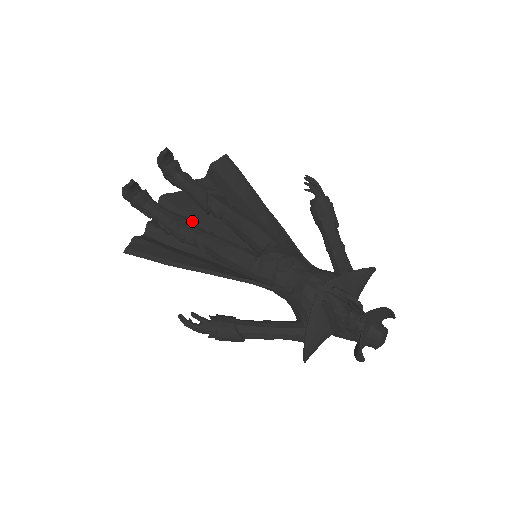
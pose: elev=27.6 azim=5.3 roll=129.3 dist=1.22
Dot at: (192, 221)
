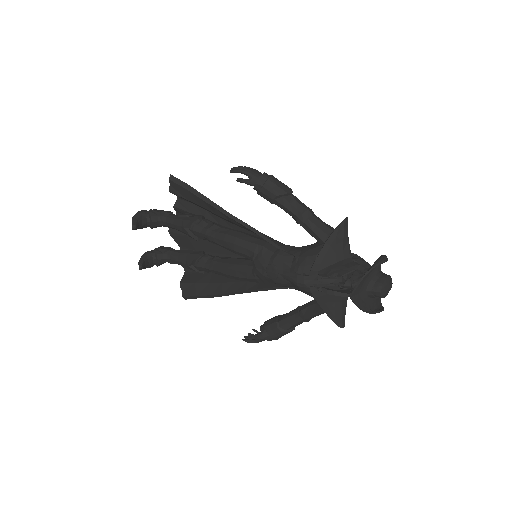
Dot at: (197, 257)
